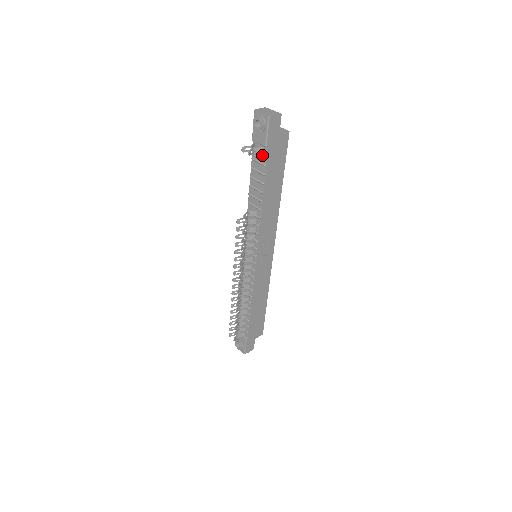
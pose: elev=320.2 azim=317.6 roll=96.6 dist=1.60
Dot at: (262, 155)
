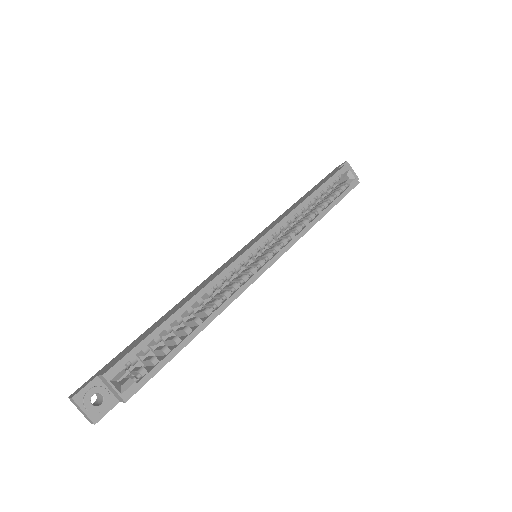
Dot at: occluded
